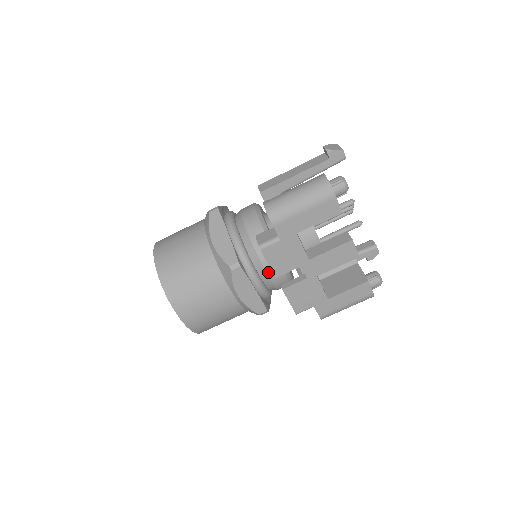
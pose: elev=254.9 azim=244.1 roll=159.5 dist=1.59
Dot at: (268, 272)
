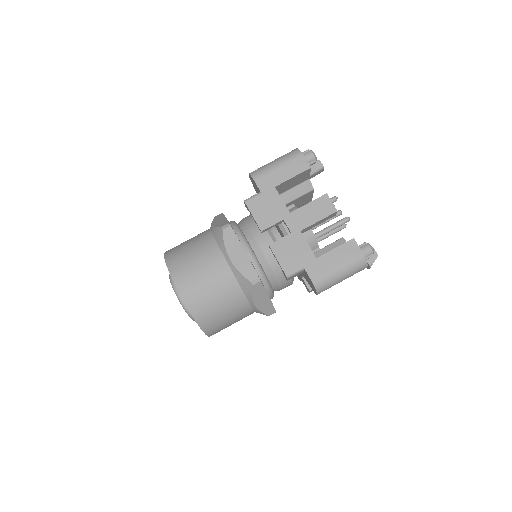
Dot at: (259, 243)
